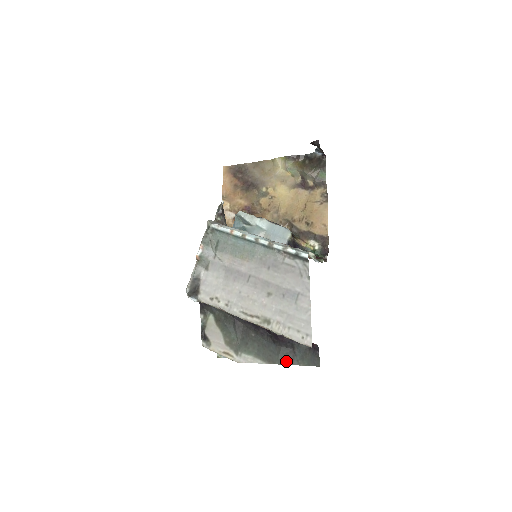
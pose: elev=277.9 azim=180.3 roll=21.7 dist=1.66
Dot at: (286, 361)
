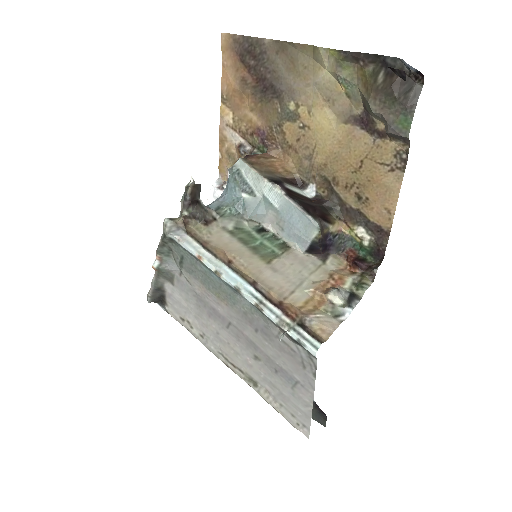
Dot at: occluded
